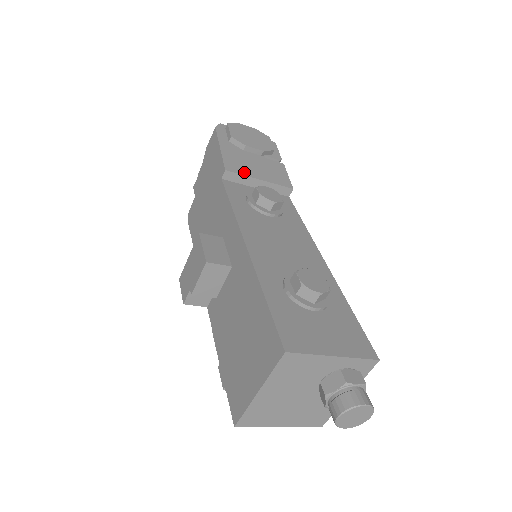
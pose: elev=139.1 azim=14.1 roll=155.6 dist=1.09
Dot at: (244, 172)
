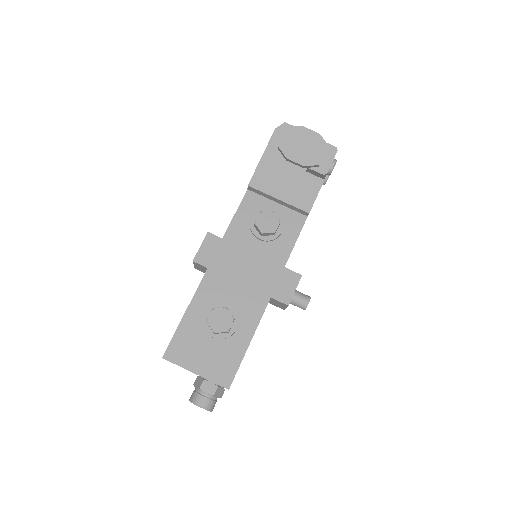
Dot at: (266, 189)
